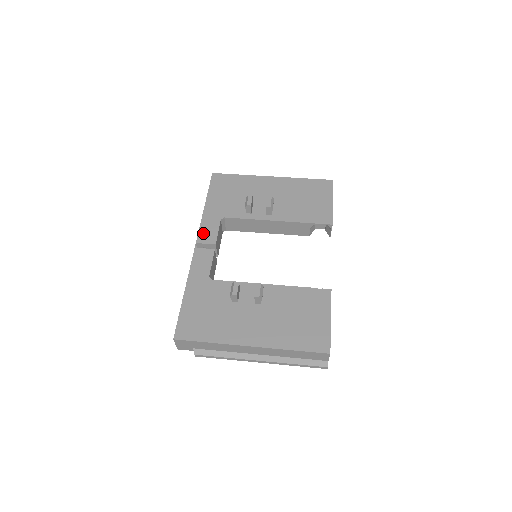
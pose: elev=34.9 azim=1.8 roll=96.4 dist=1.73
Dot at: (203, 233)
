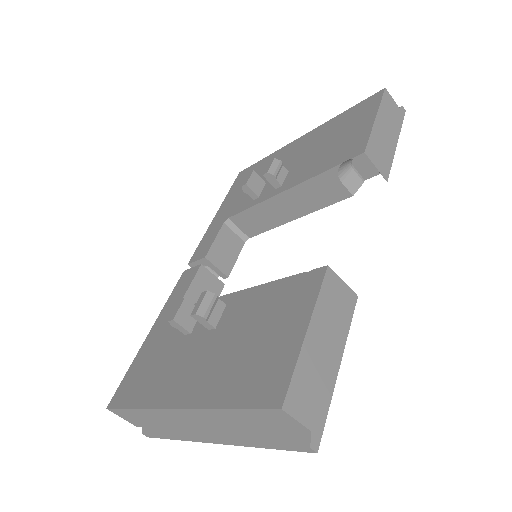
Dot at: (199, 248)
